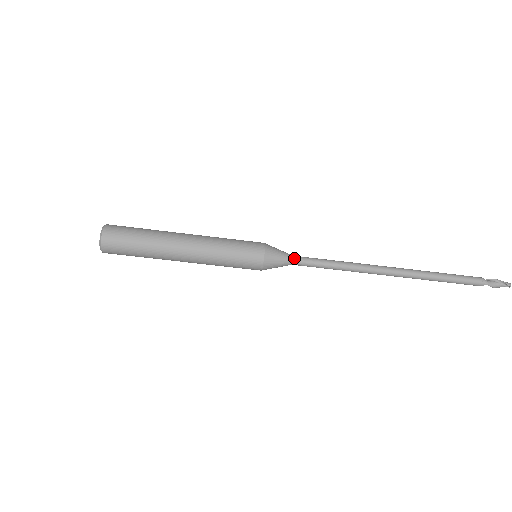
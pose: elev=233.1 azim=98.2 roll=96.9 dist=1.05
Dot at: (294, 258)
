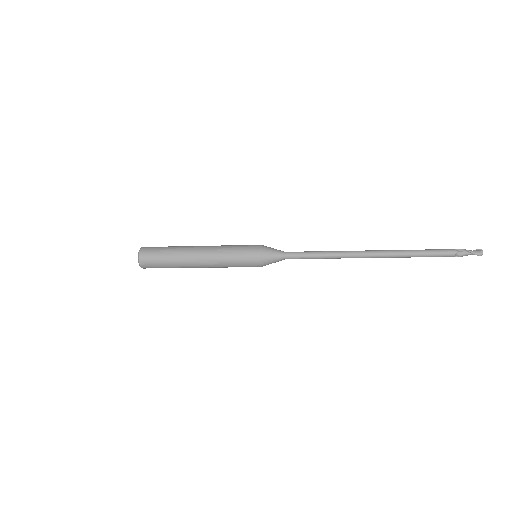
Dot at: (286, 257)
